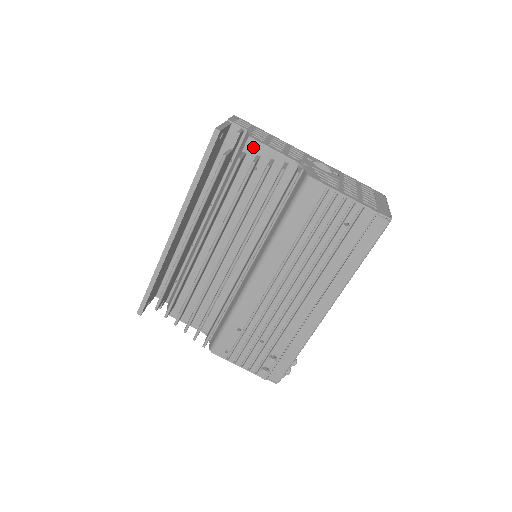
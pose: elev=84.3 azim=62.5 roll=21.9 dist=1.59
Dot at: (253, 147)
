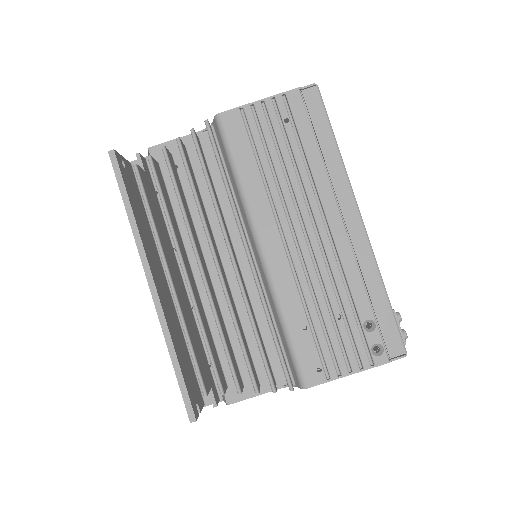
Dot at: (159, 153)
